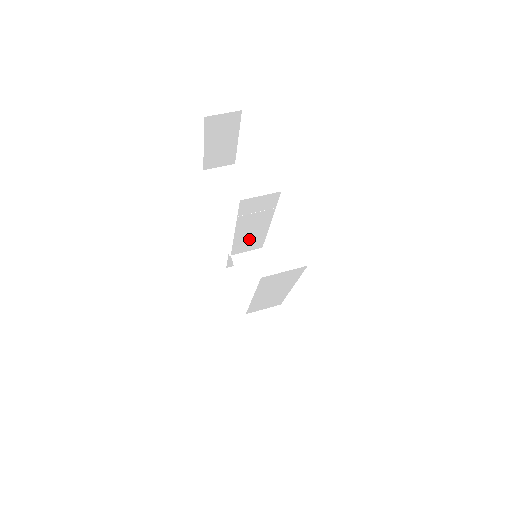
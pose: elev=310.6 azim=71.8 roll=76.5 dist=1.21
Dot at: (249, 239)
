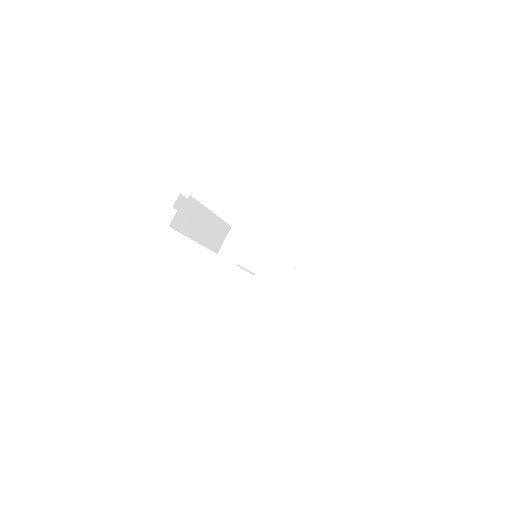
Dot at: (247, 251)
